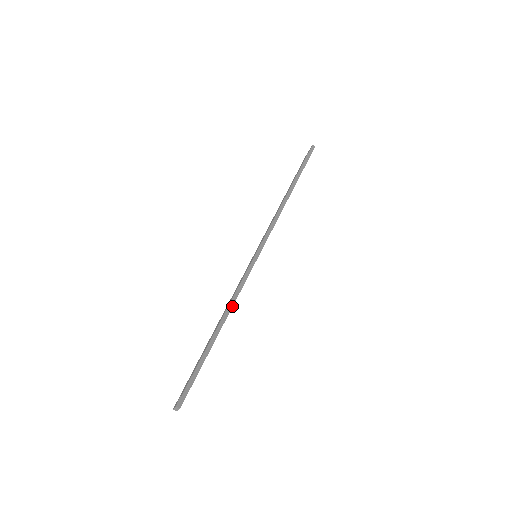
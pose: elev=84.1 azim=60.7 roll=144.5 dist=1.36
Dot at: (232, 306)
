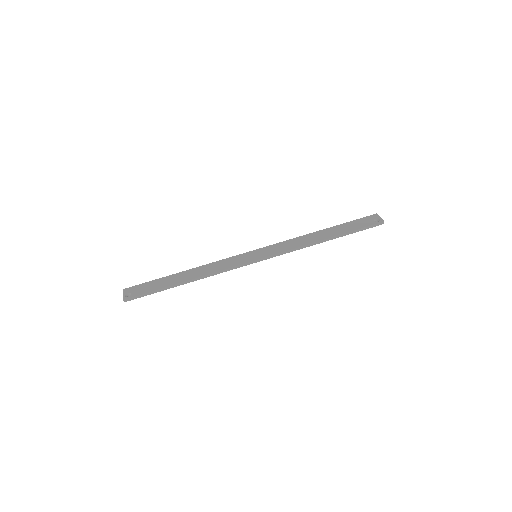
Dot at: (206, 277)
